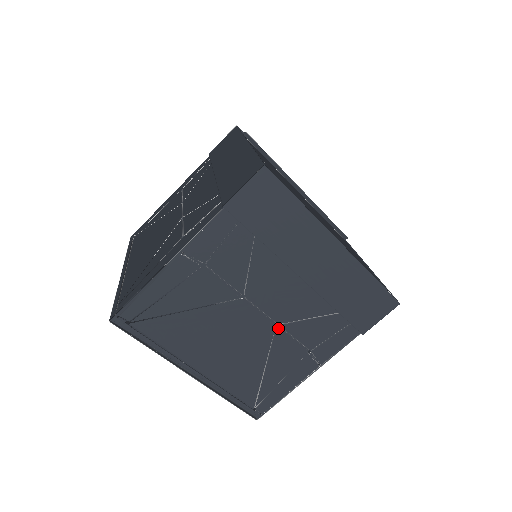
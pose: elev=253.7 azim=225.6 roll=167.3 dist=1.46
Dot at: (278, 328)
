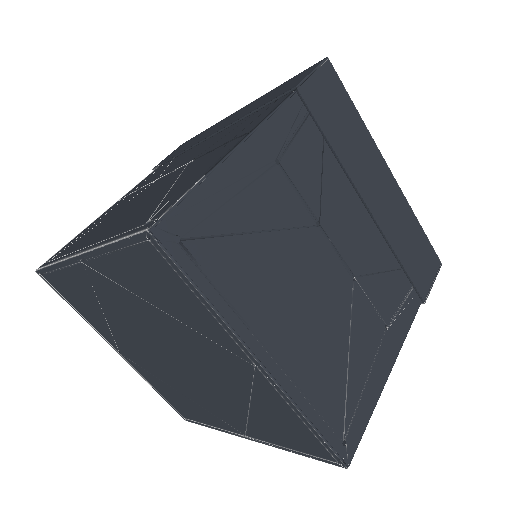
Dot at: (190, 163)
